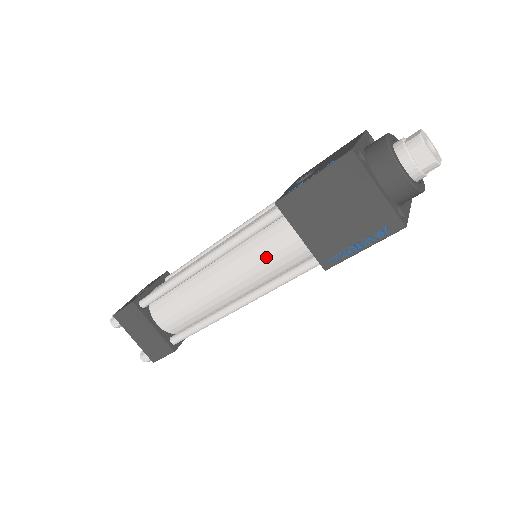
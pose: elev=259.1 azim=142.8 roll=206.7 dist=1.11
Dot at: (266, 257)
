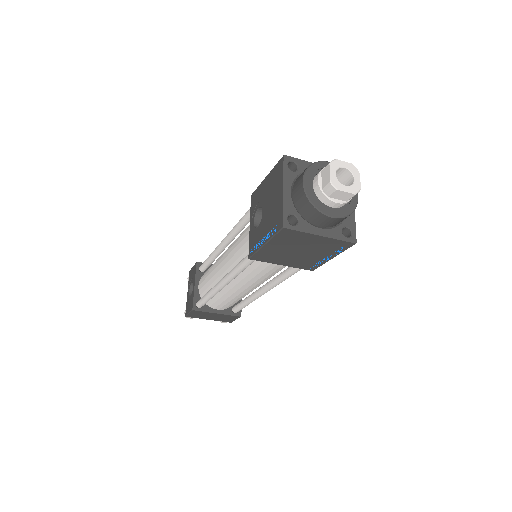
Dot at: (265, 273)
